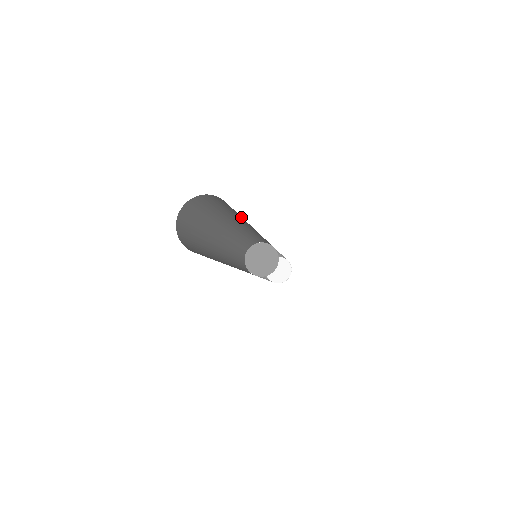
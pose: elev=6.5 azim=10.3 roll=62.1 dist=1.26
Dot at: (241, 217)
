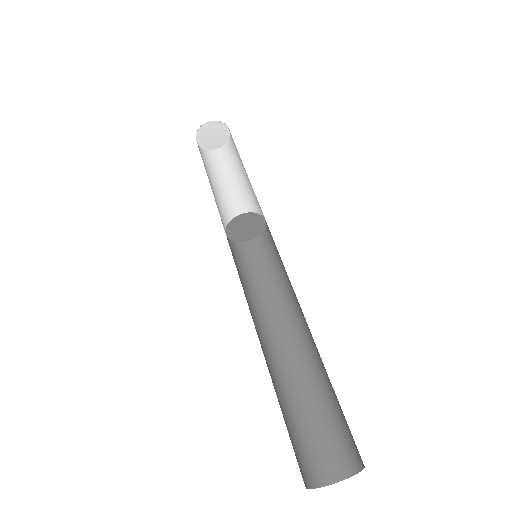
Dot at: (327, 375)
